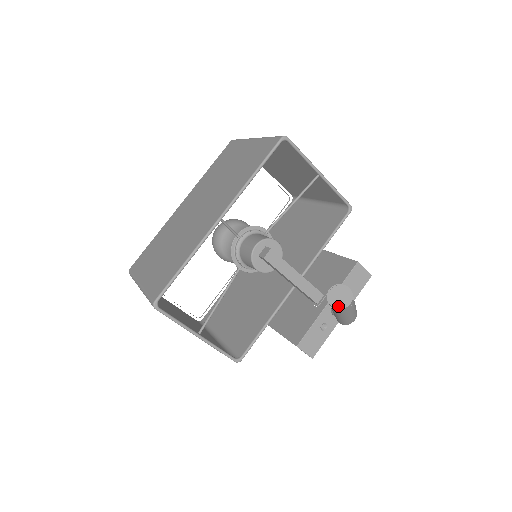
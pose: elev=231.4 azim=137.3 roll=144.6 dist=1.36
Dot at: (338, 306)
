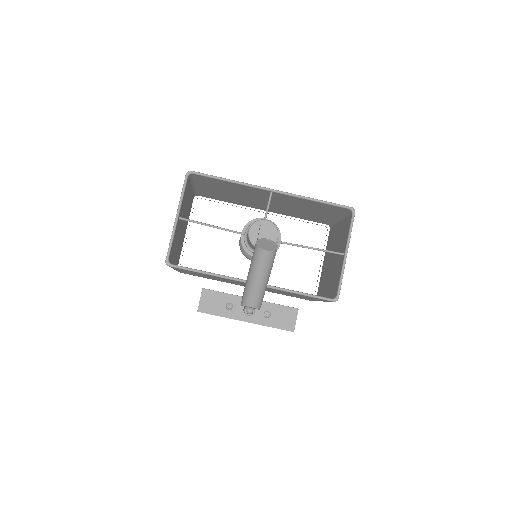
Dot at: (259, 245)
